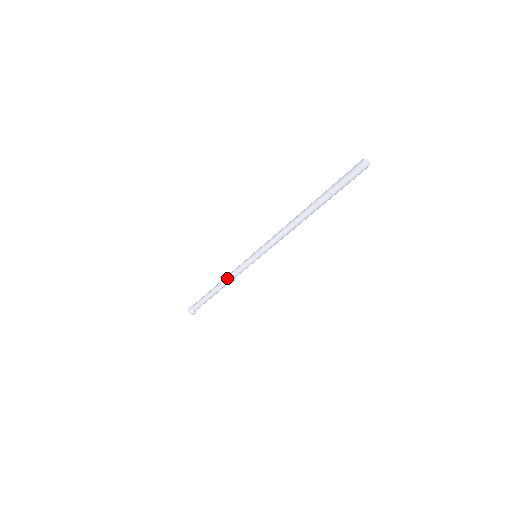
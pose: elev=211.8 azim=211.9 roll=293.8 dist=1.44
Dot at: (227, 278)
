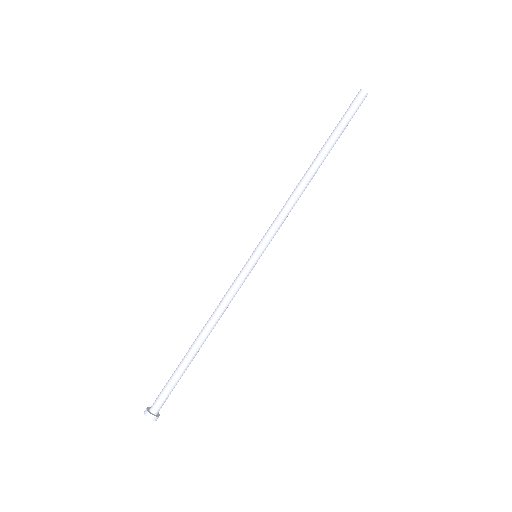
Dot at: (215, 309)
